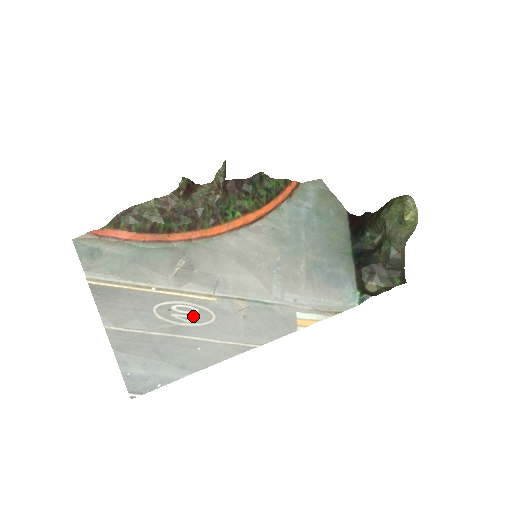
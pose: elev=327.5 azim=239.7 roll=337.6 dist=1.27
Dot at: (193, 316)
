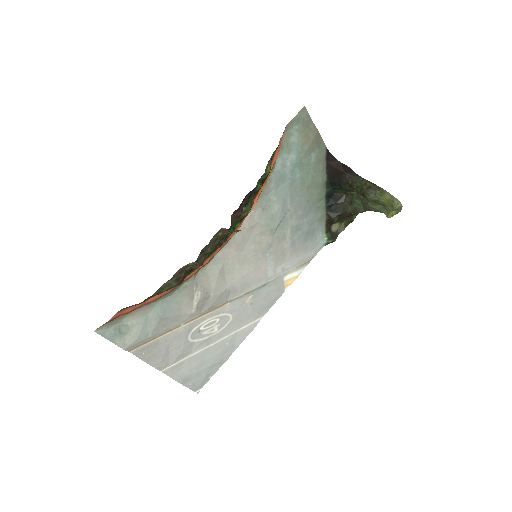
Dot at: (217, 325)
